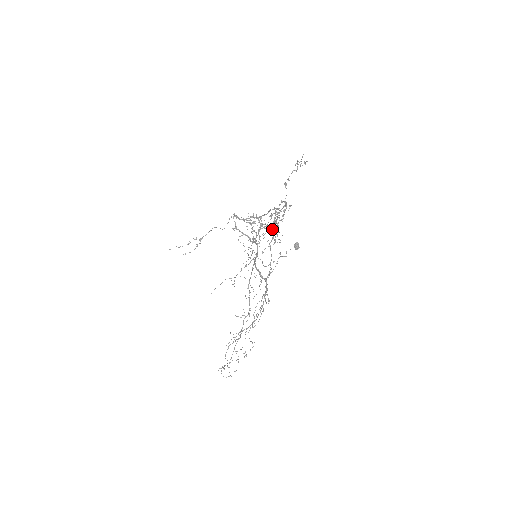
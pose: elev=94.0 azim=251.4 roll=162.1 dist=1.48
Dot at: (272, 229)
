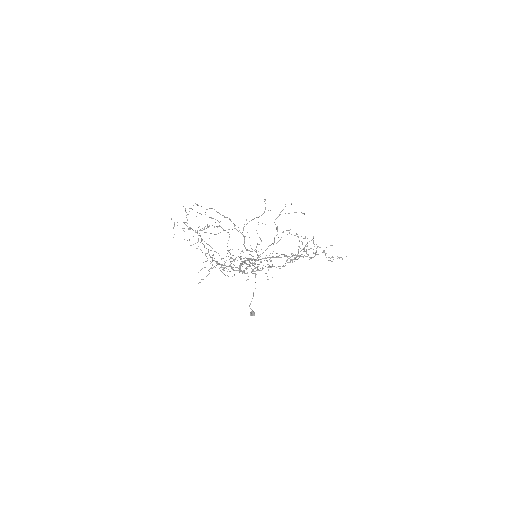
Dot at: occluded
